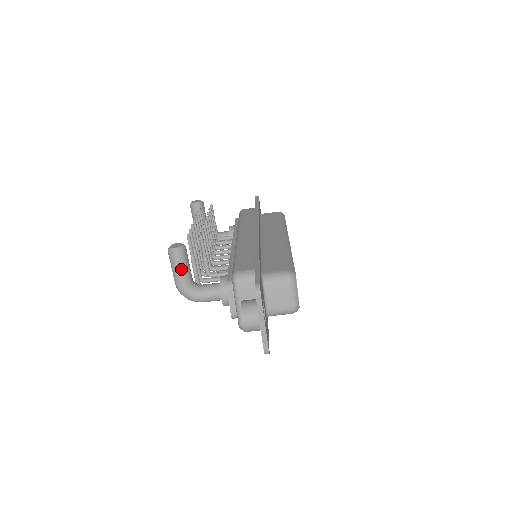
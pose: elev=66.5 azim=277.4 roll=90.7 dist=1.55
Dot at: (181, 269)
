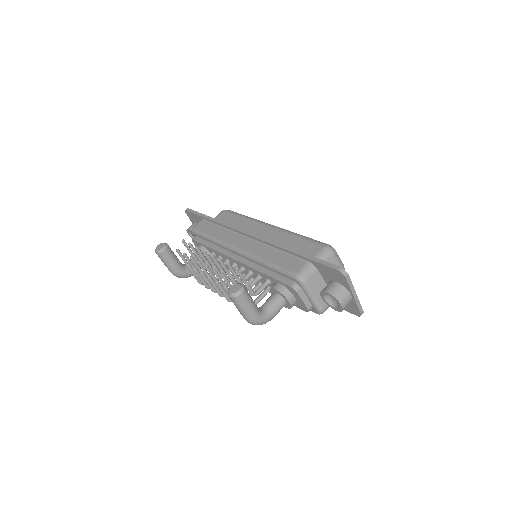
Dot at: (251, 304)
